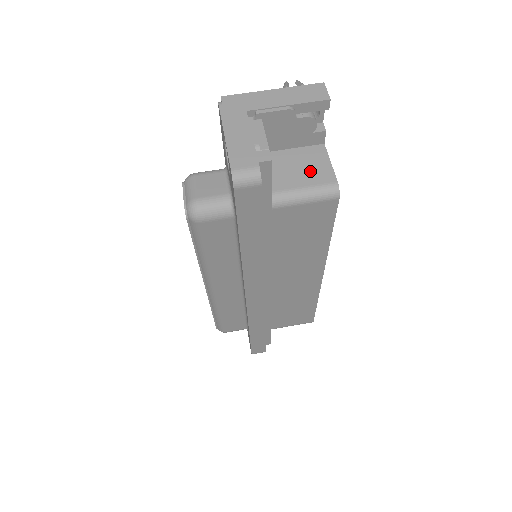
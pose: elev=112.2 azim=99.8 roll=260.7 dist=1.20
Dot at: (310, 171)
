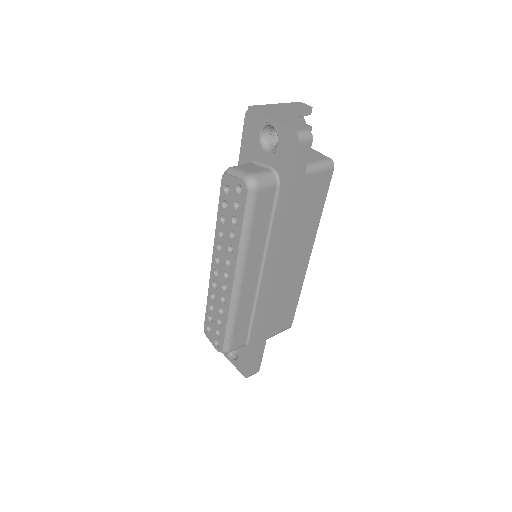
Dot at: (310, 155)
